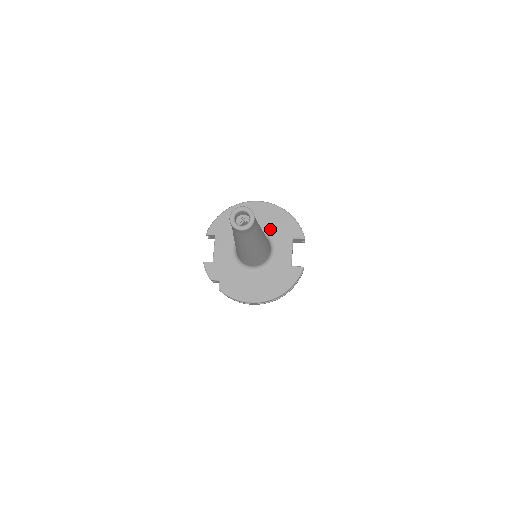
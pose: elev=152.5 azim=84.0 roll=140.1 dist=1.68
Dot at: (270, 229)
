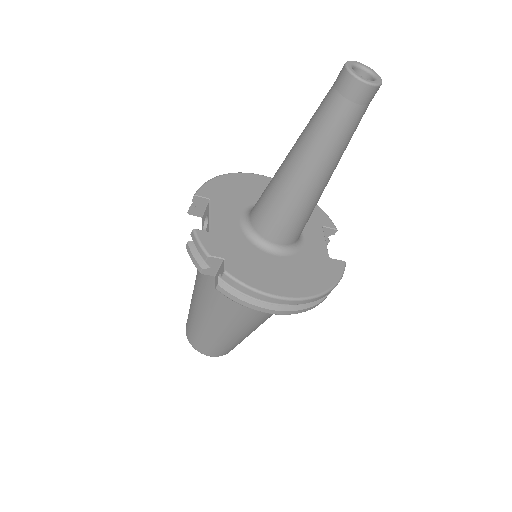
Dot at: occluded
